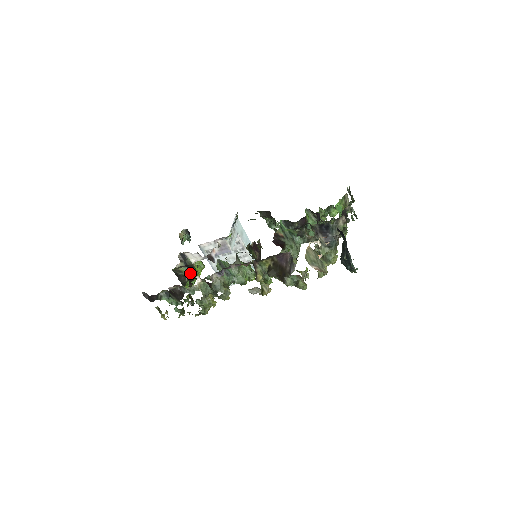
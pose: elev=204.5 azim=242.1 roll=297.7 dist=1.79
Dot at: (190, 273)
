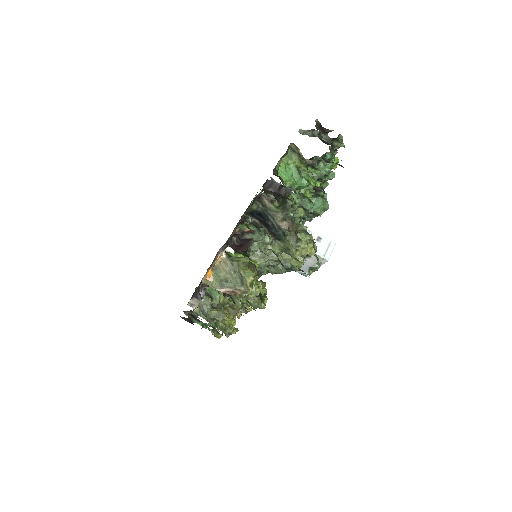
Dot at: occluded
